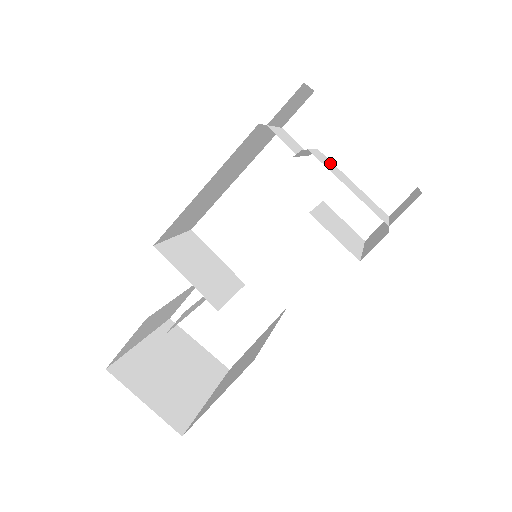
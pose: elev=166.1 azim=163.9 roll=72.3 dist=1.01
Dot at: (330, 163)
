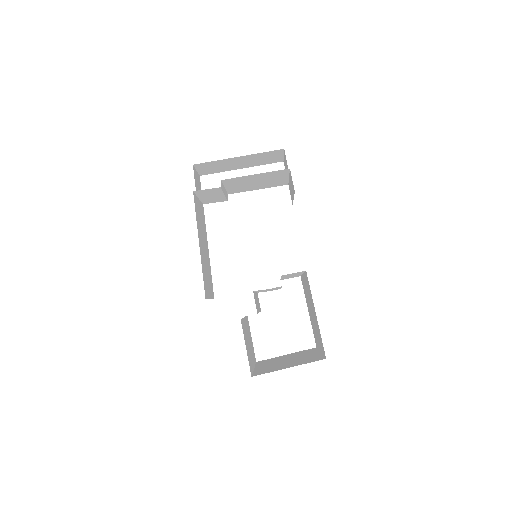
Dot at: (239, 190)
